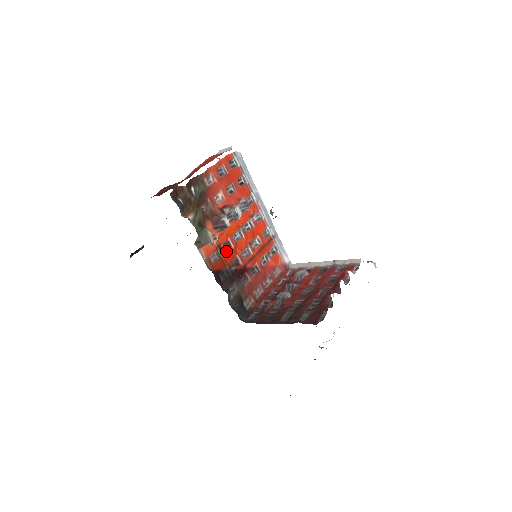
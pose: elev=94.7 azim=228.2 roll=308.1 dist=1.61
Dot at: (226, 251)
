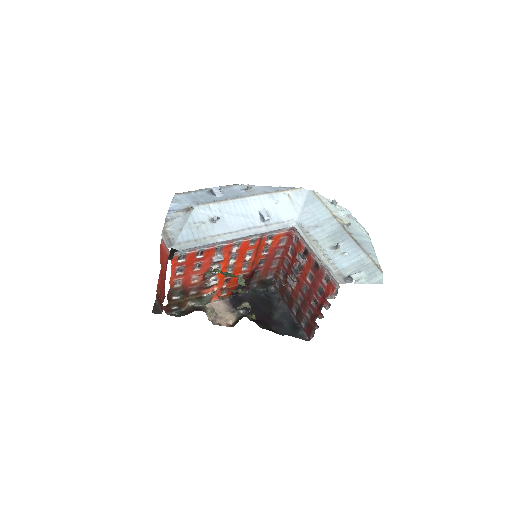
Dot at: (229, 282)
